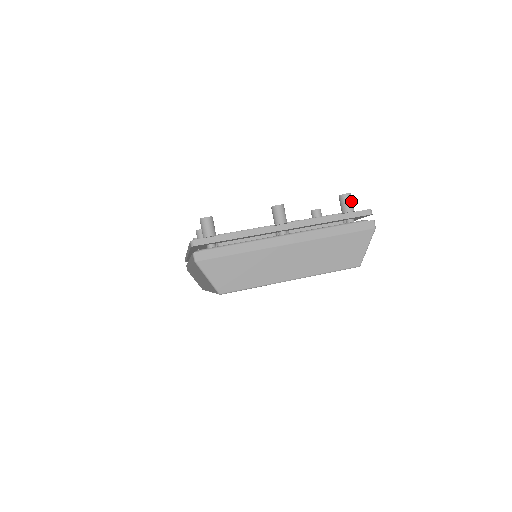
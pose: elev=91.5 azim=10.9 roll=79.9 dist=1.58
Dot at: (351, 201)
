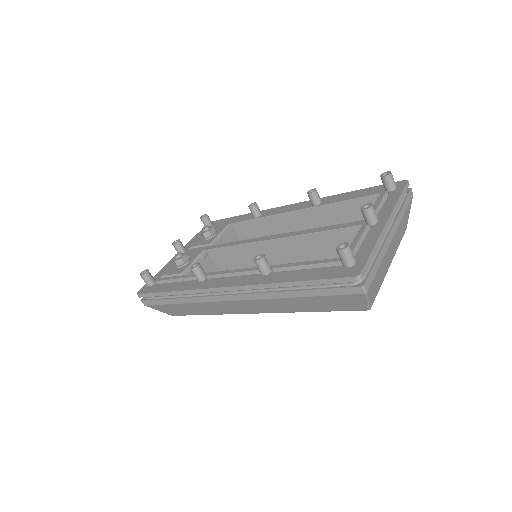
Dot at: (393, 178)
